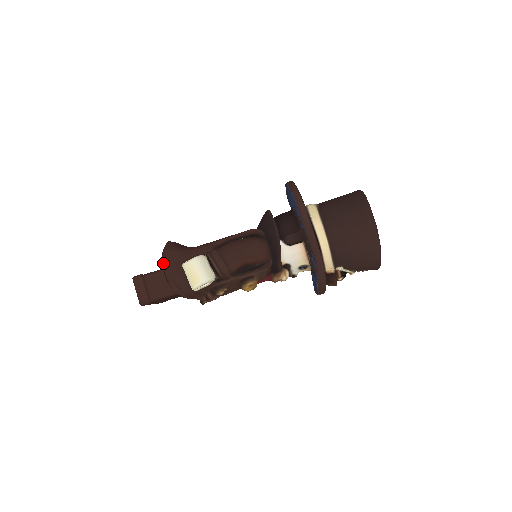
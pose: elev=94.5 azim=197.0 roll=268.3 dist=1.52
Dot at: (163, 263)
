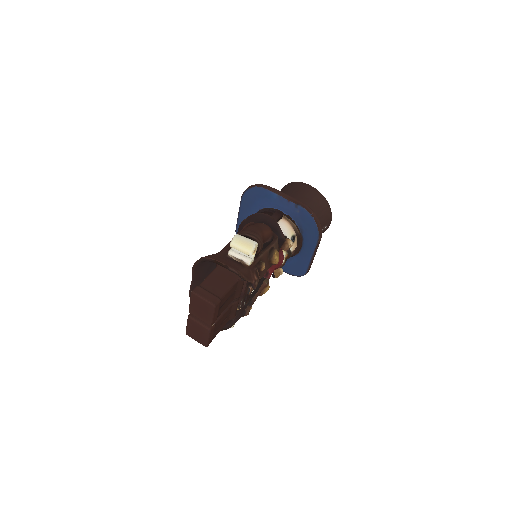
Dot at: (212, 259)
